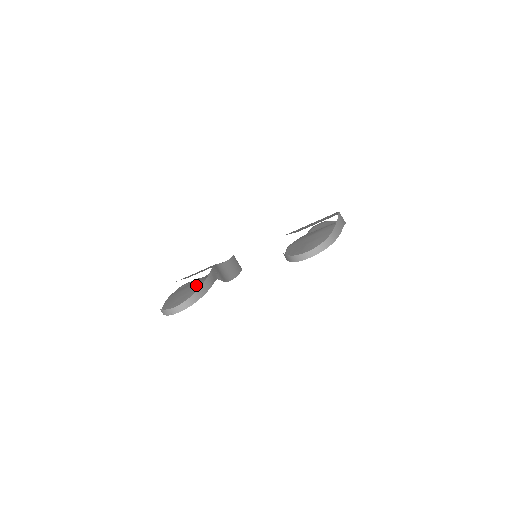
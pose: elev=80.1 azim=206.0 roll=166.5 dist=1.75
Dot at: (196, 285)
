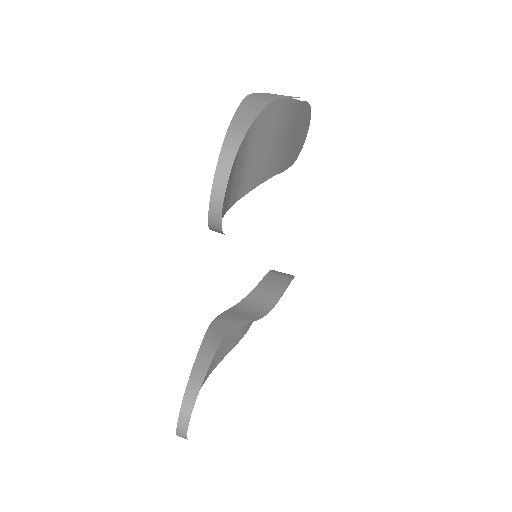
Dot at: occluded
